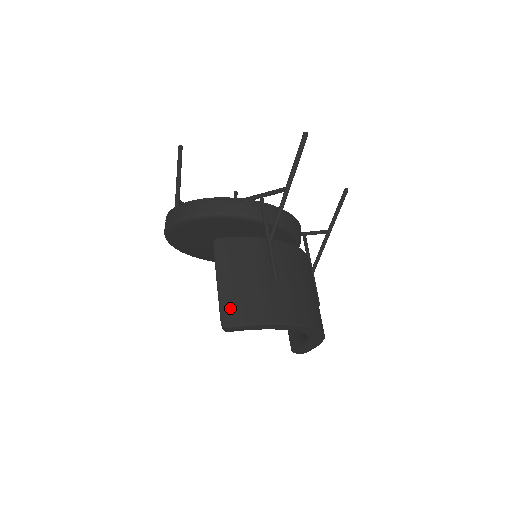
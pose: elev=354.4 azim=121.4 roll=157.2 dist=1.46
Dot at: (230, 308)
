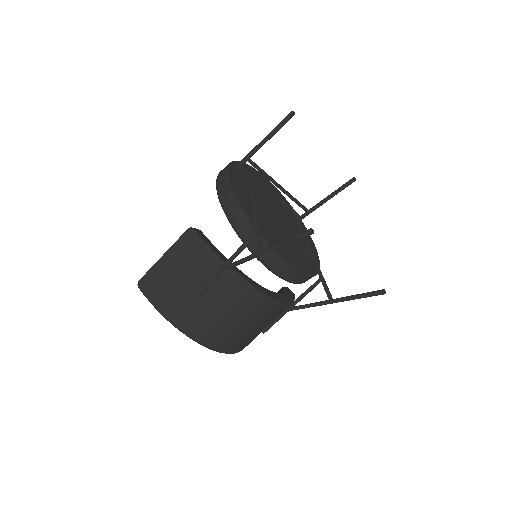
Dot at: (150, 279)
